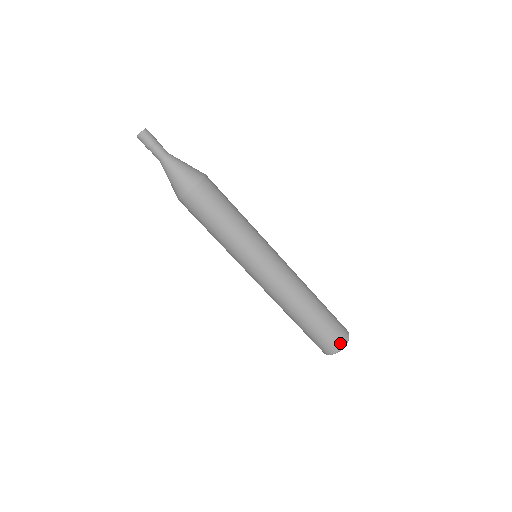
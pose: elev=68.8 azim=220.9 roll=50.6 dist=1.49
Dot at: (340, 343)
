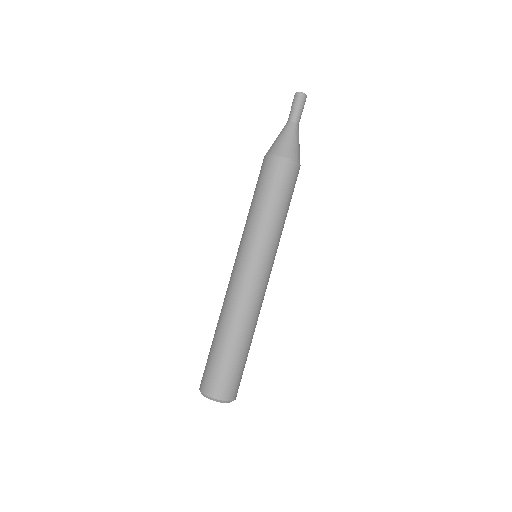
Dot at: (211, 390)
